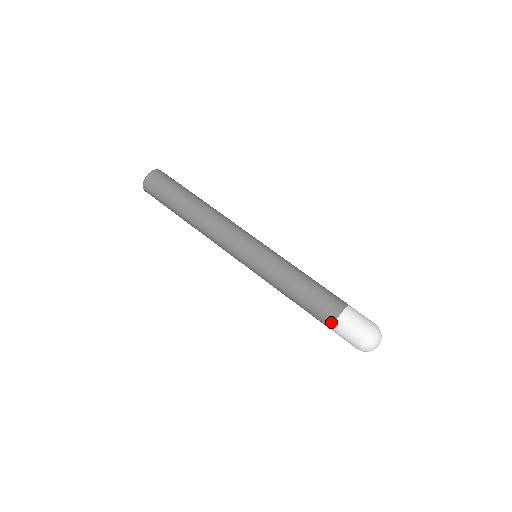
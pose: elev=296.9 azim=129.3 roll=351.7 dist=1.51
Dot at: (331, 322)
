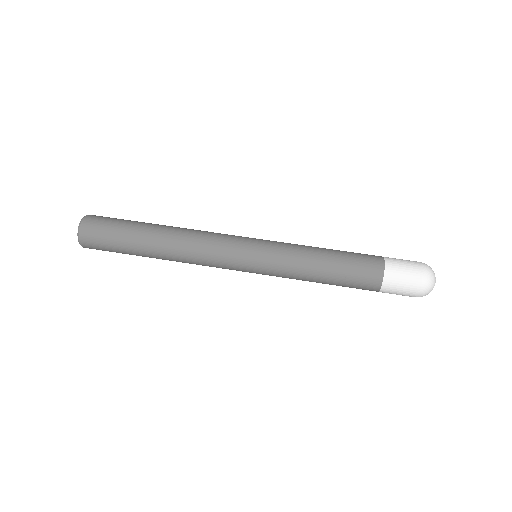
Dot at: (376, 289)
